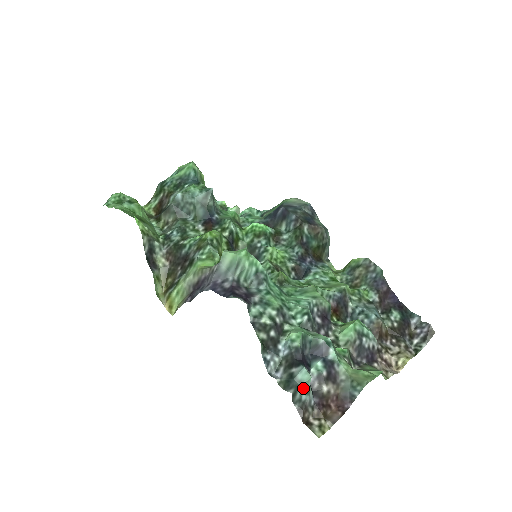
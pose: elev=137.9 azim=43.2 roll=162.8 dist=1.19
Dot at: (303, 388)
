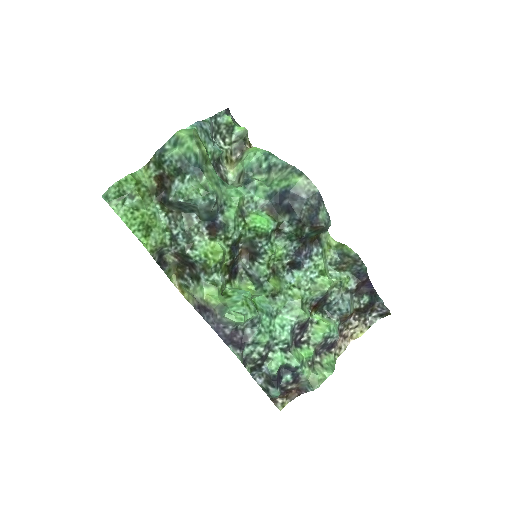
Dot at: (274, 397)
